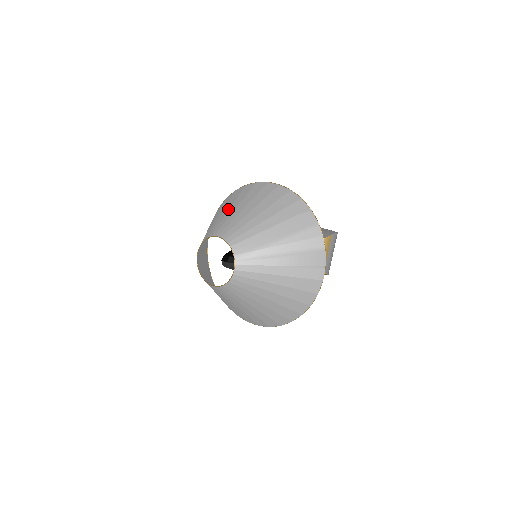
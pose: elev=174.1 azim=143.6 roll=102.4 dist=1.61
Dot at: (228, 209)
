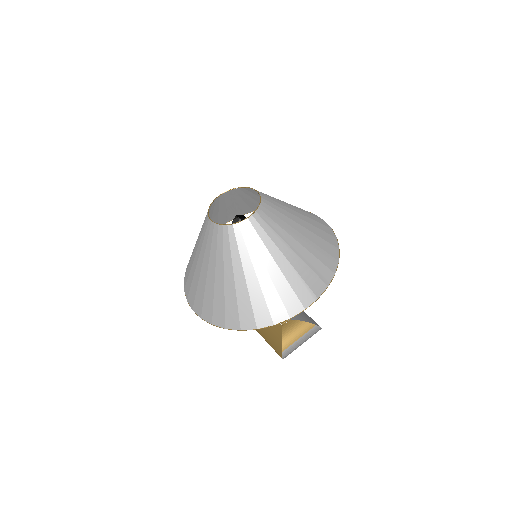
Dot at: occluded
